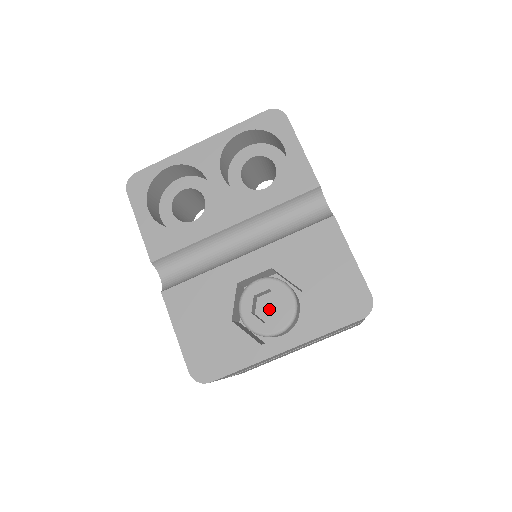
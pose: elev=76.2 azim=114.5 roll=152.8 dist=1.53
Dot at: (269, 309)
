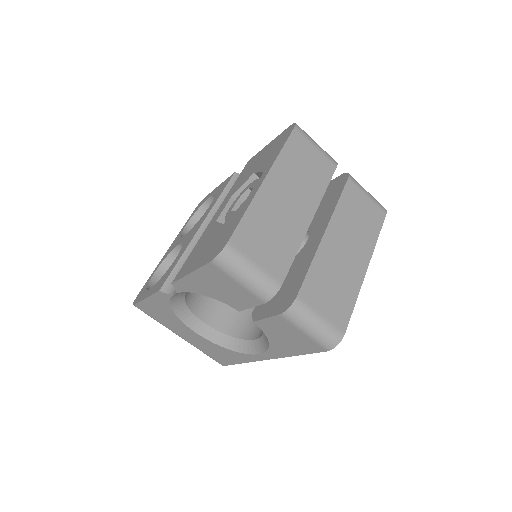
Dot at: occluded
